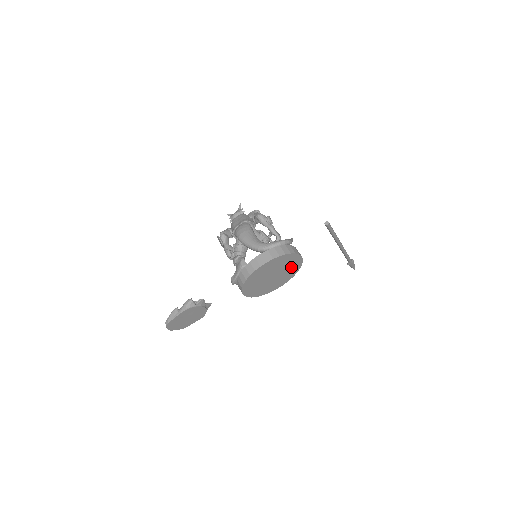
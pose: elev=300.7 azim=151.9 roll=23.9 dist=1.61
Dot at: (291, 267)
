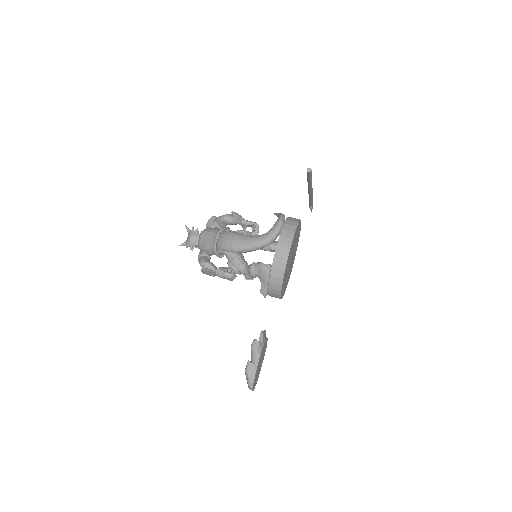
Dot at: (297, 239)
